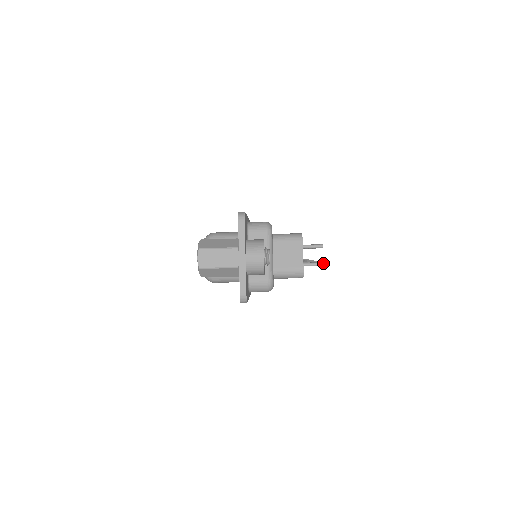
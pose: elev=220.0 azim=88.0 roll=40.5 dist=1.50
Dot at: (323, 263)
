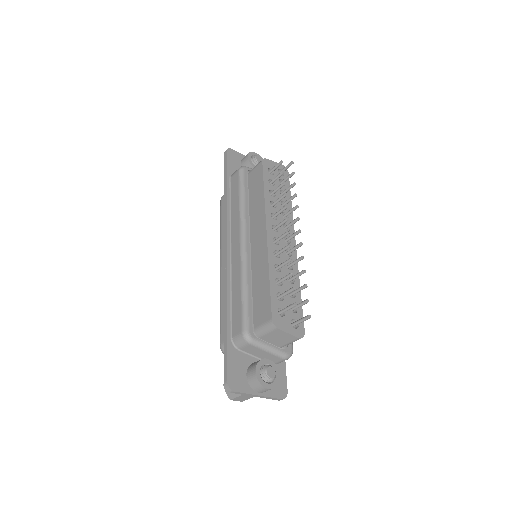
Dot at: (308, 318)
